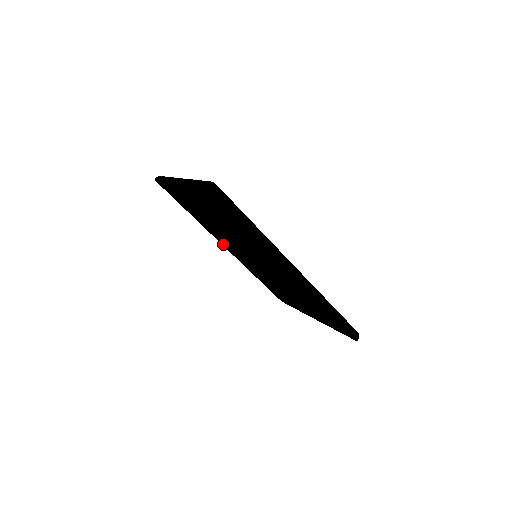
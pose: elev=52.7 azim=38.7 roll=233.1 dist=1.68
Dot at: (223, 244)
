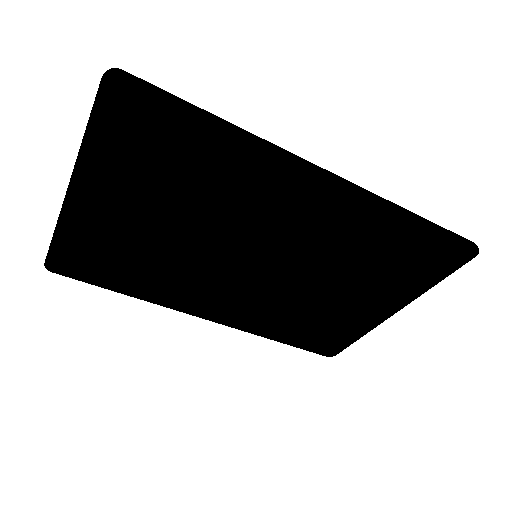
Dot at: (201, 312)
